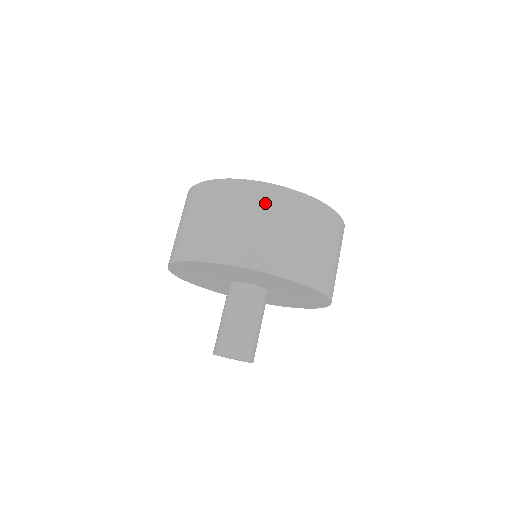
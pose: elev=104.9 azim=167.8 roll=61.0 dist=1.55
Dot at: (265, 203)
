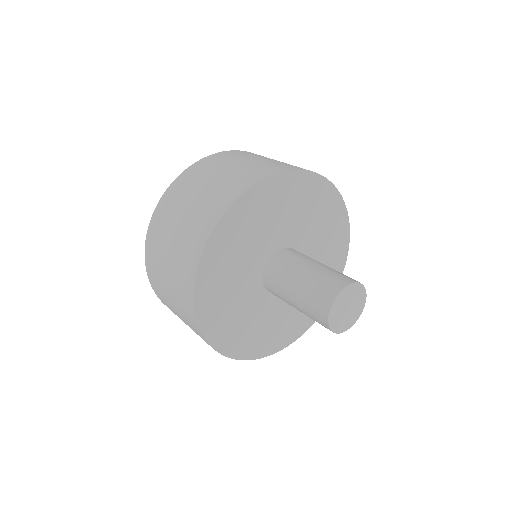
Dot at: occluded
